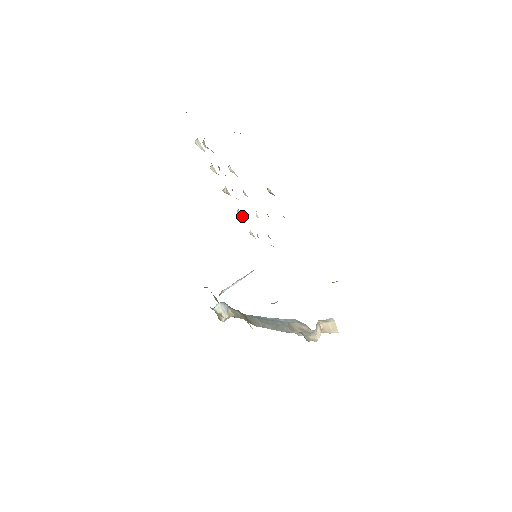
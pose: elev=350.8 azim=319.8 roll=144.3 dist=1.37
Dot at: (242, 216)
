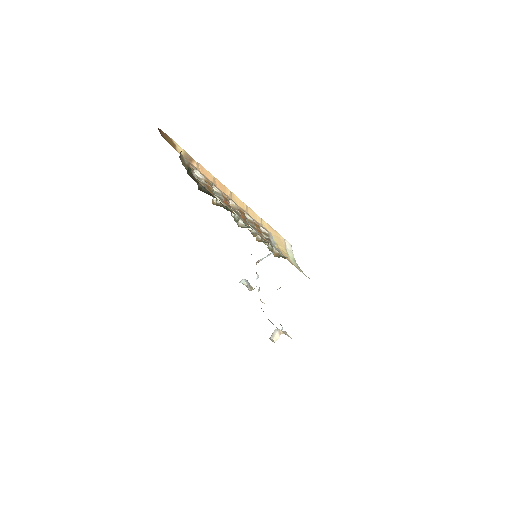
Dot at: (251, 218)
